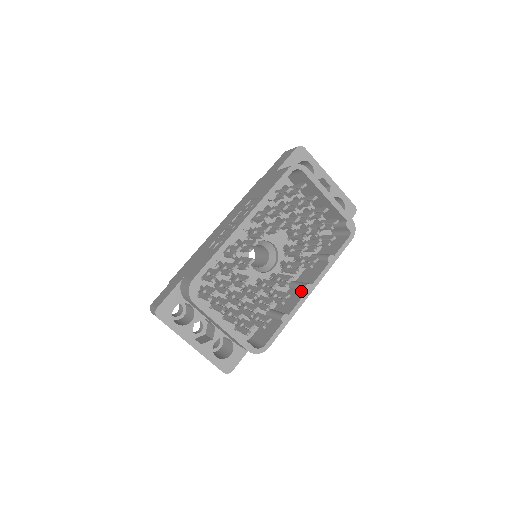
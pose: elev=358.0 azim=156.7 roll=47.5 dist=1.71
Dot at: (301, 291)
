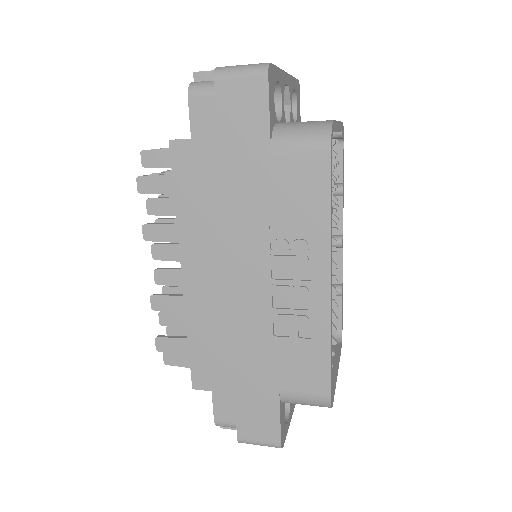
Dot at: occluded
